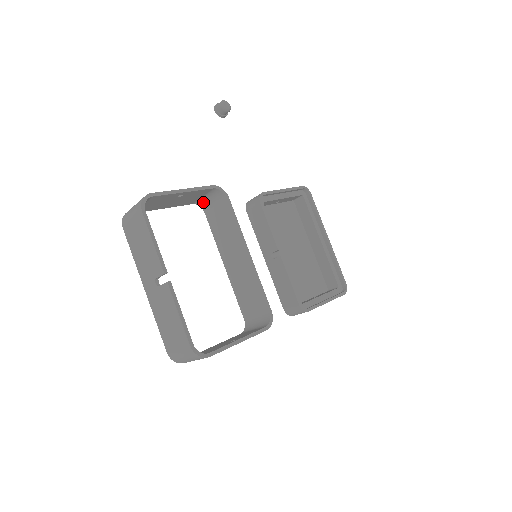
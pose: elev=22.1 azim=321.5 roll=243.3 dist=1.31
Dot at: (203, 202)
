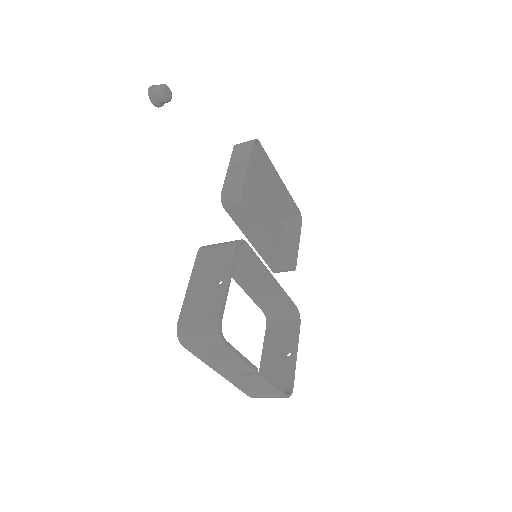
Dot at: occluded
